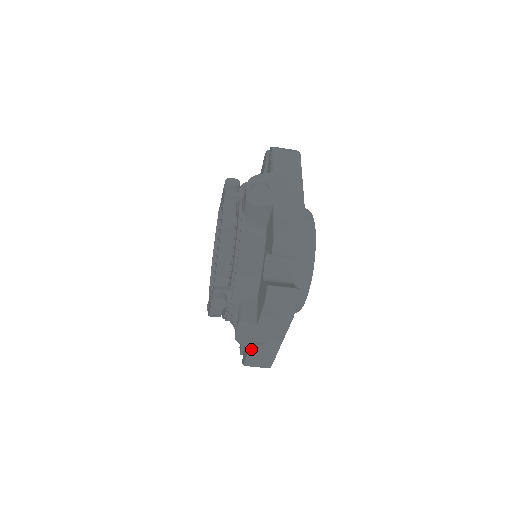
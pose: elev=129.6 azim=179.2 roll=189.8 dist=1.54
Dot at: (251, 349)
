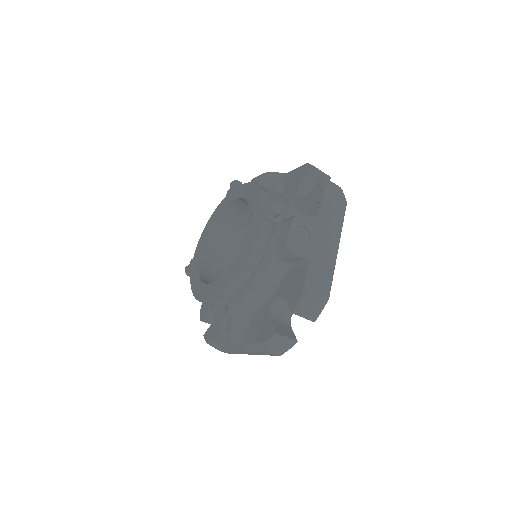
Dot at: (224, 344)
